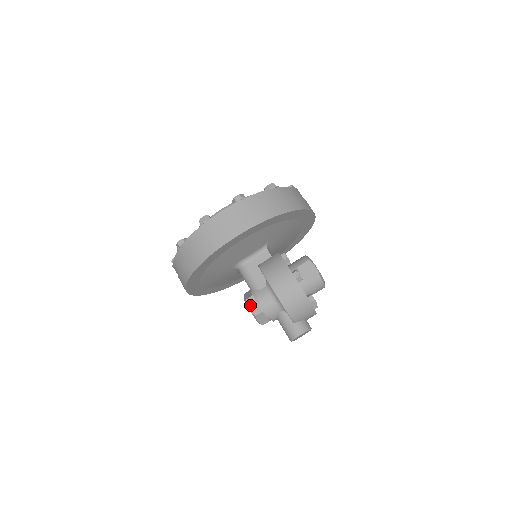
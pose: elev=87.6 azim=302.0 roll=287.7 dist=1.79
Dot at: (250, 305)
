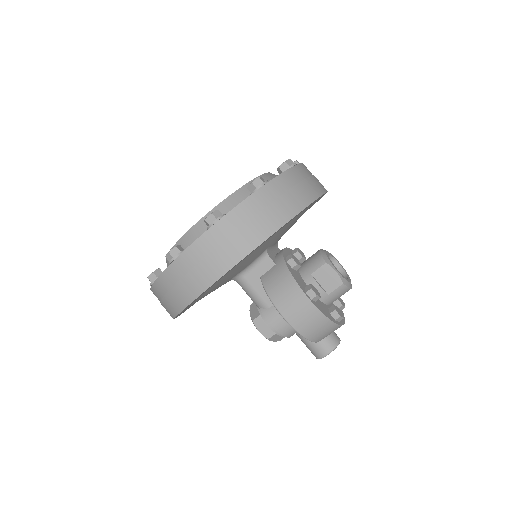
Dot at: (259, 327)
